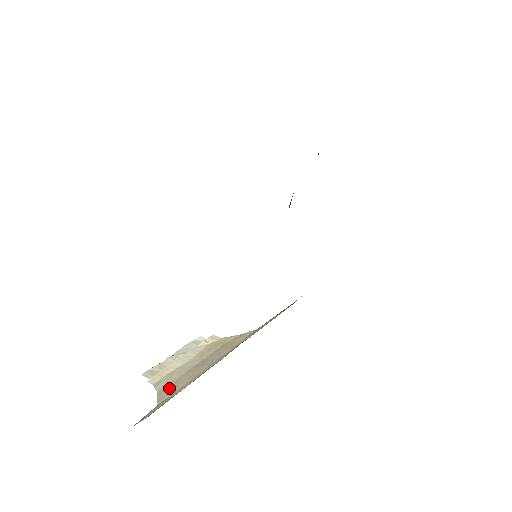
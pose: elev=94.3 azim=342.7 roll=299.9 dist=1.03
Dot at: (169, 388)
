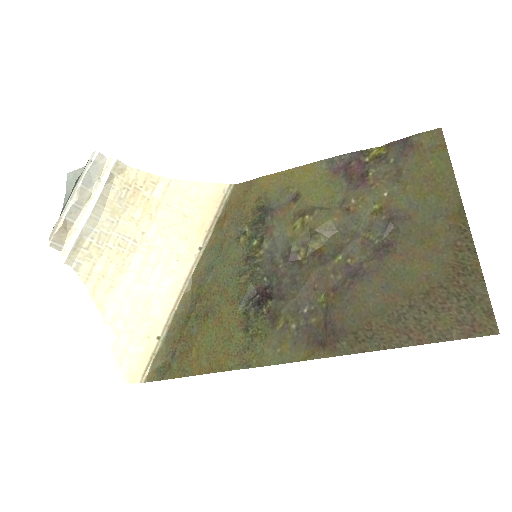
Dot at: (101, 285)
